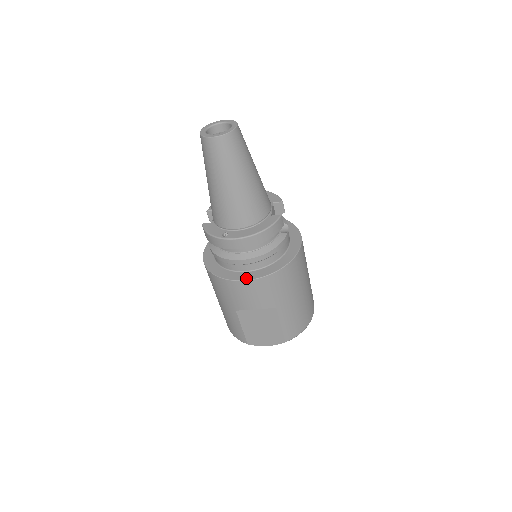
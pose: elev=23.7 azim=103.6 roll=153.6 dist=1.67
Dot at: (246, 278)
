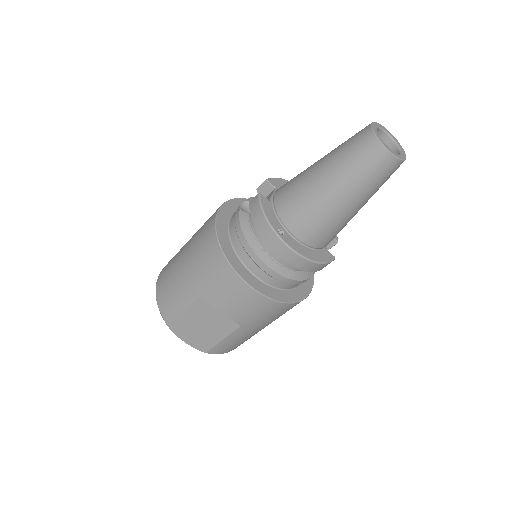
Dot at: (254, 285)
